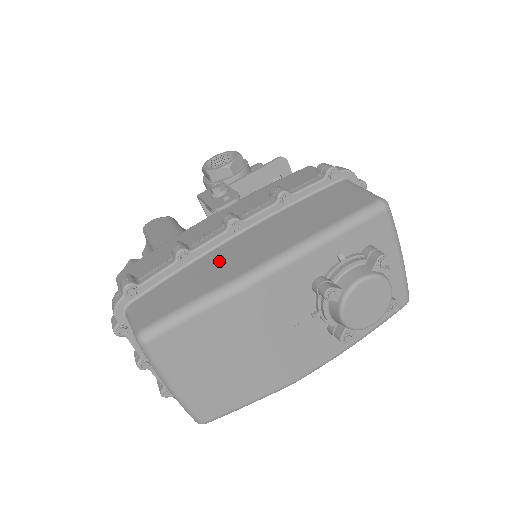
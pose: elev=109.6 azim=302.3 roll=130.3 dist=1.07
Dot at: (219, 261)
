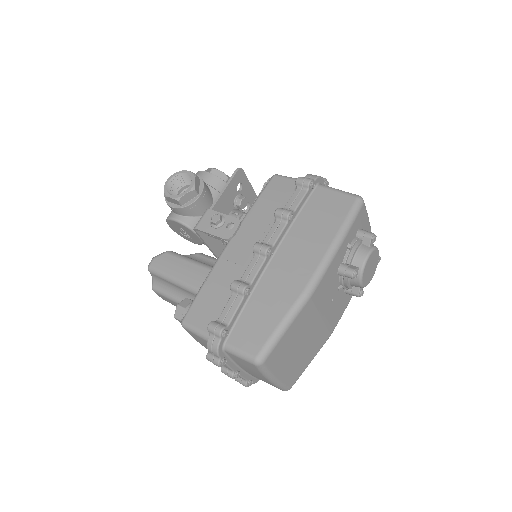
Dot at: (276, 284)
